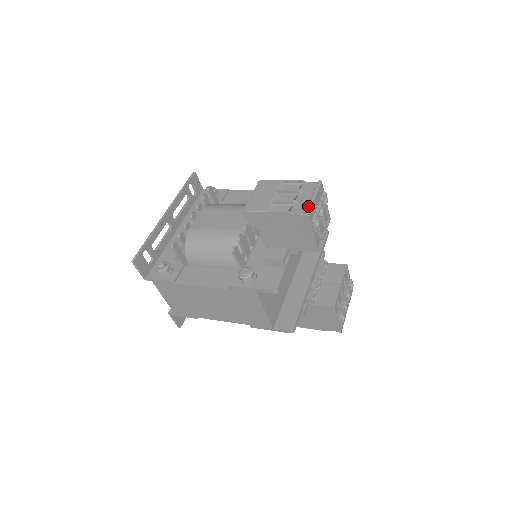
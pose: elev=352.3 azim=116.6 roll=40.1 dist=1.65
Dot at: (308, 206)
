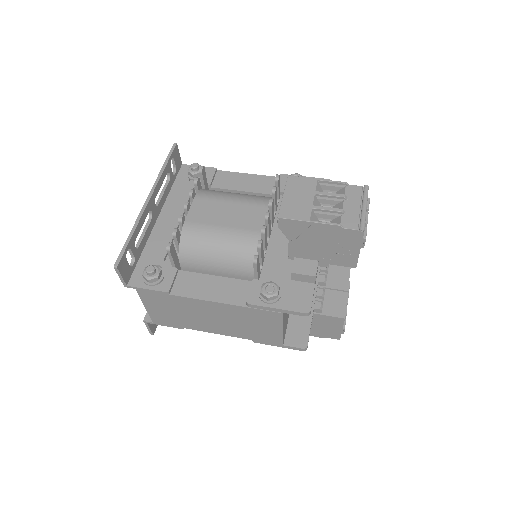
Dot at: (362, 220)
